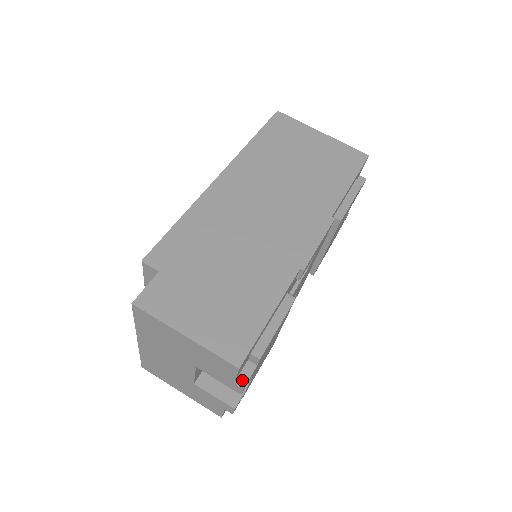
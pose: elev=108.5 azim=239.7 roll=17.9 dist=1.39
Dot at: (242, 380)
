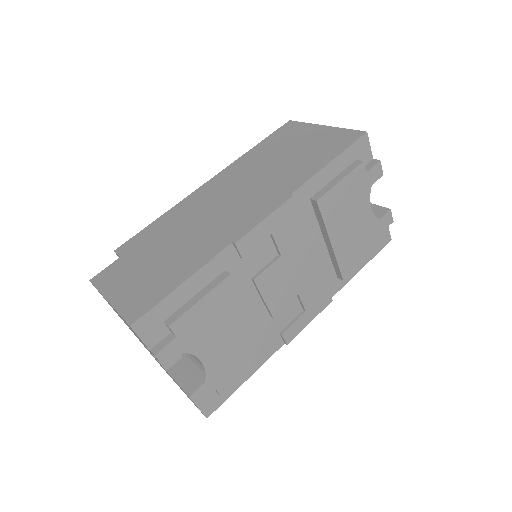
Dot at: (157, 349)
